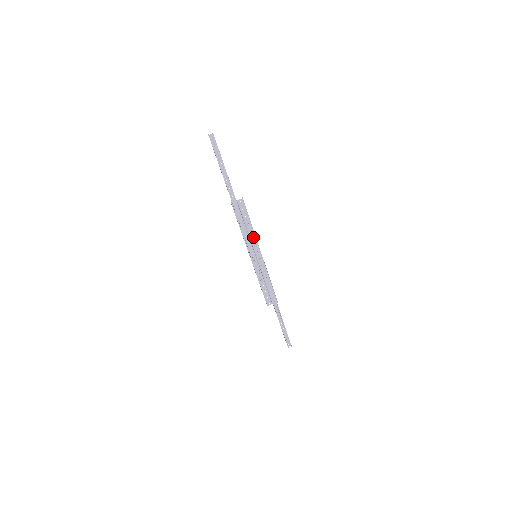
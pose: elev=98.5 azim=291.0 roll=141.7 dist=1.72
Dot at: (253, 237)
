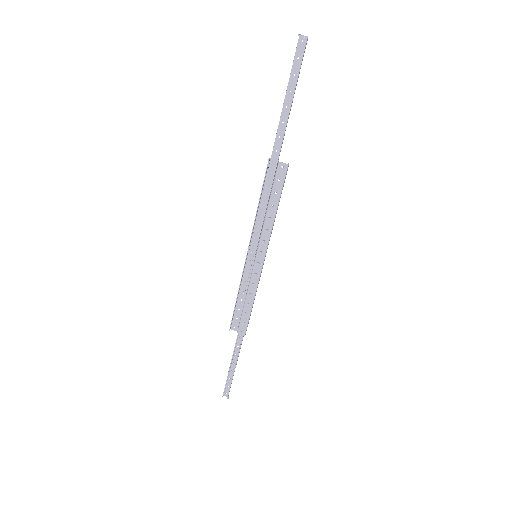
Dot at: (268, 228)
